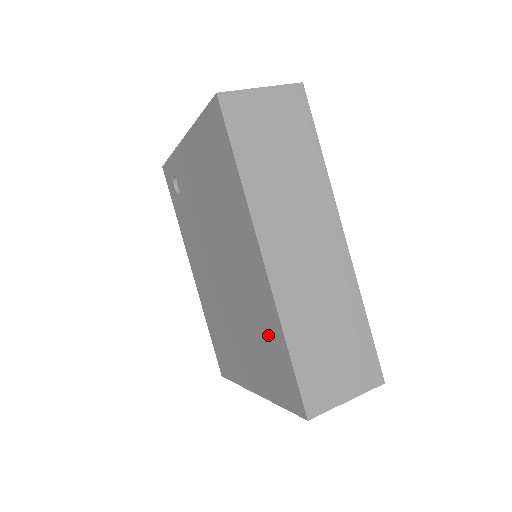
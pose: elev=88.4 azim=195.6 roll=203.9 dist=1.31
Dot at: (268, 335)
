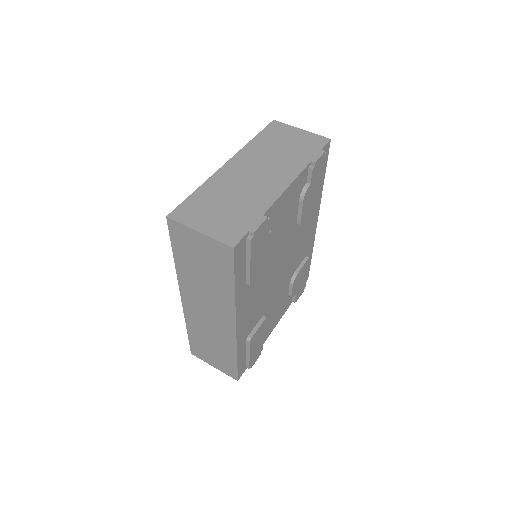
Dot at: occluded
